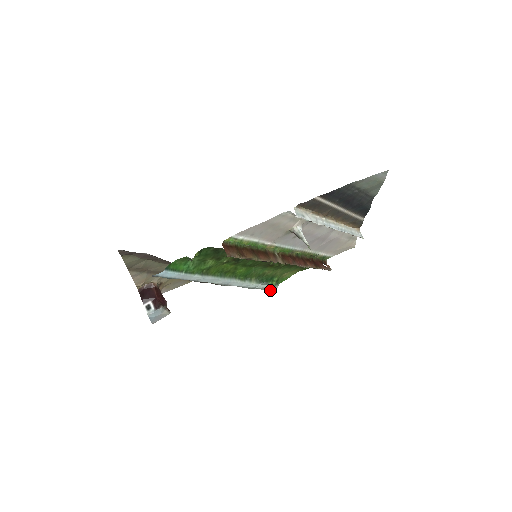
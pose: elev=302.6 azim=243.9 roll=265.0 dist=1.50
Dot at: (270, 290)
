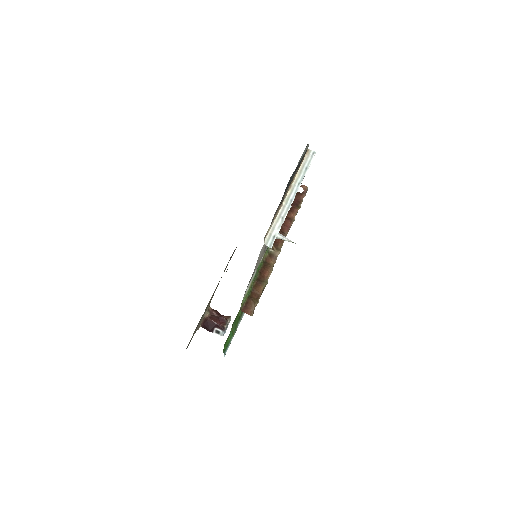
Dot at: occluded
